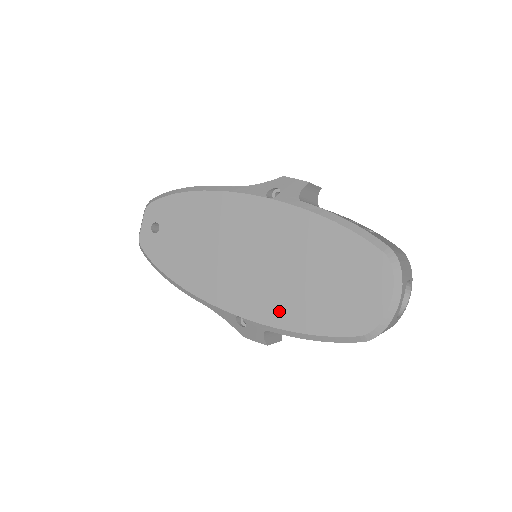
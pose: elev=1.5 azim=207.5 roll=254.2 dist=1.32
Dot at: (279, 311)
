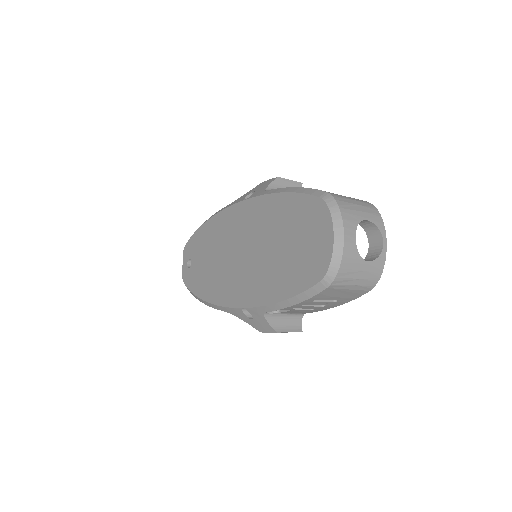
Dot at: (265, 289)
